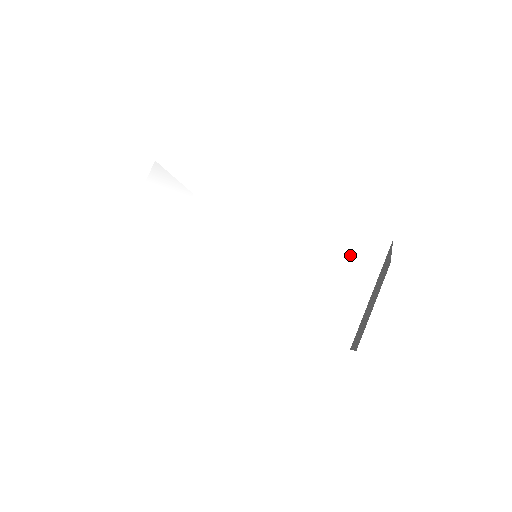
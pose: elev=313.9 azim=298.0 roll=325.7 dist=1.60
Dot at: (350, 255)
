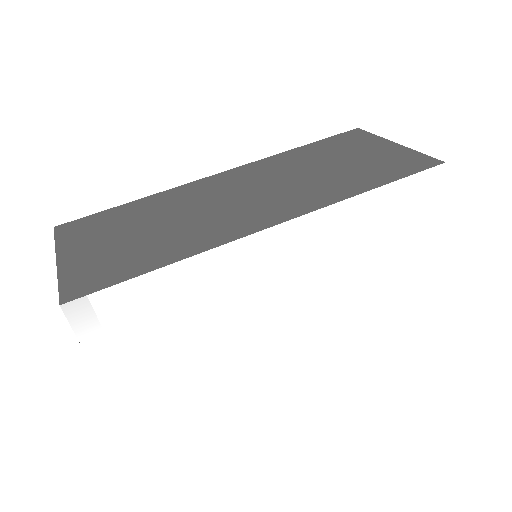
Dot at: (409, 210)
